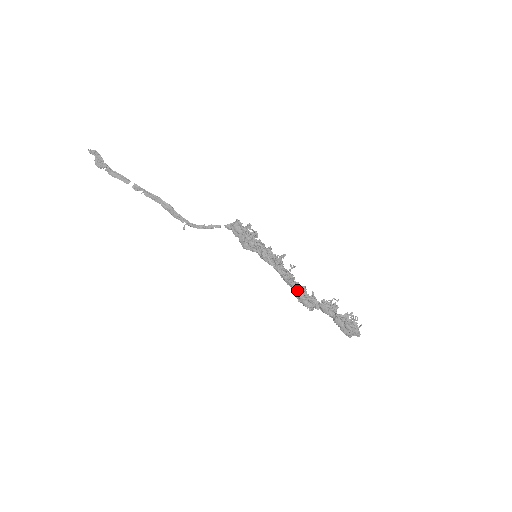
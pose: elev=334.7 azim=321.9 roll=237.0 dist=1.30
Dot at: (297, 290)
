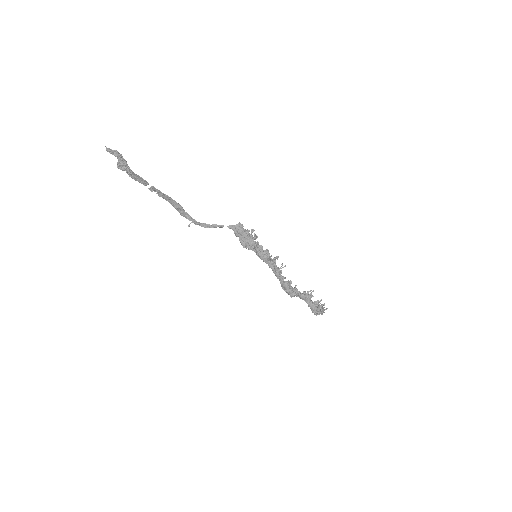
Dot at: (285, 283)
